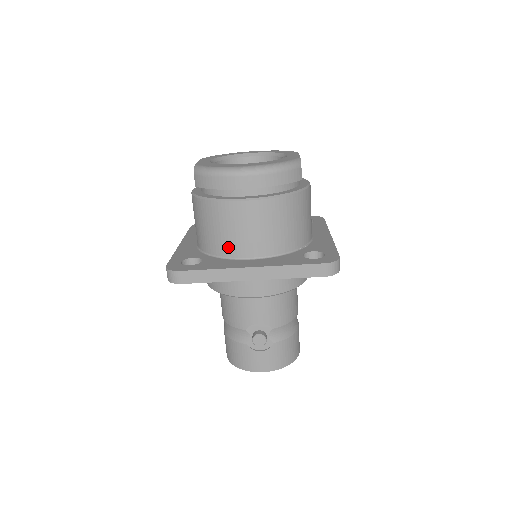
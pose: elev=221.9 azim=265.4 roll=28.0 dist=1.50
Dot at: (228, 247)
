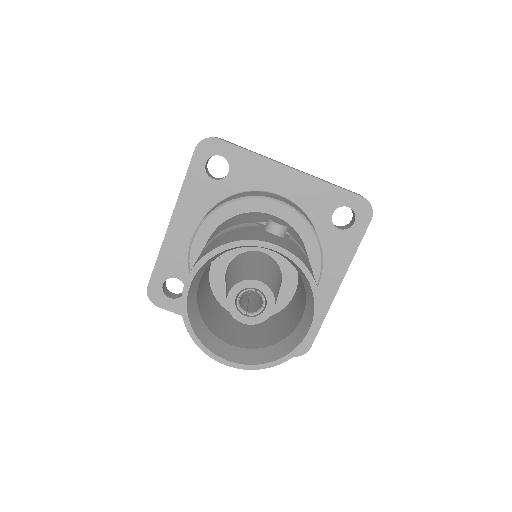
Dot at: occluded
